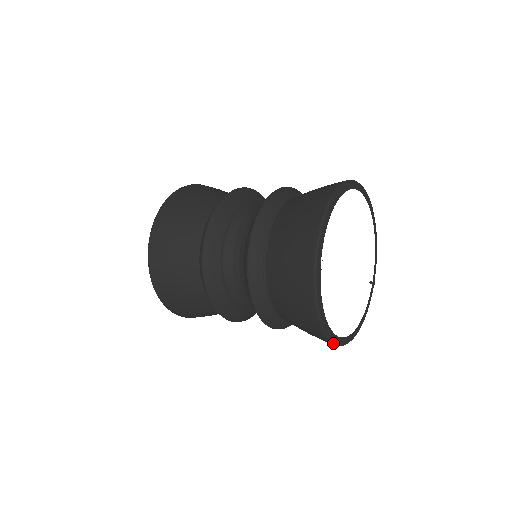
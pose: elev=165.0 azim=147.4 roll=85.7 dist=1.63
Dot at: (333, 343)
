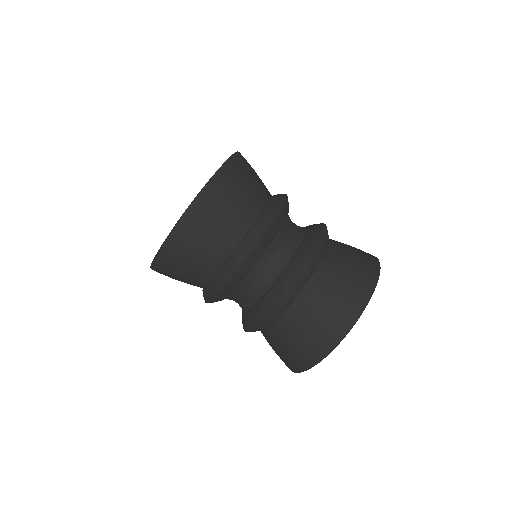
Dot at: (294, 372)
